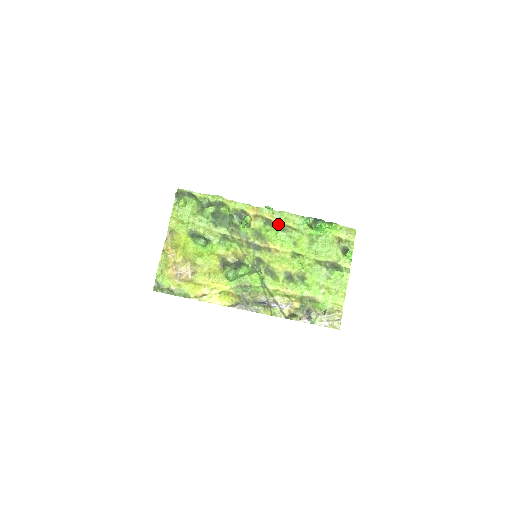
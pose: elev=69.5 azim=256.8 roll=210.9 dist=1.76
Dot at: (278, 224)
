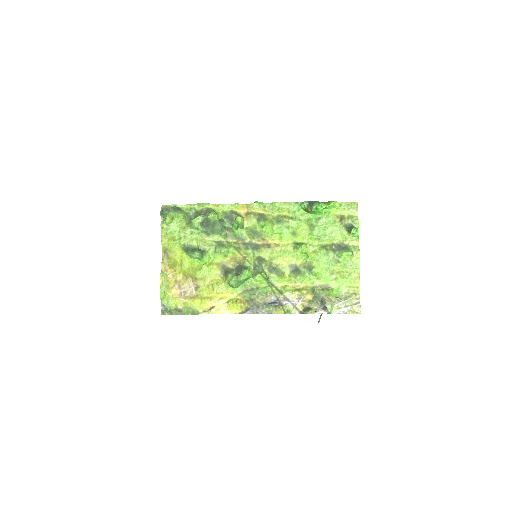
Dot at: (272, 217)
